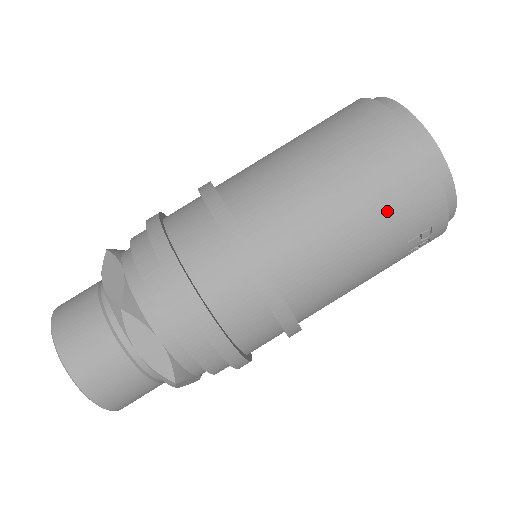
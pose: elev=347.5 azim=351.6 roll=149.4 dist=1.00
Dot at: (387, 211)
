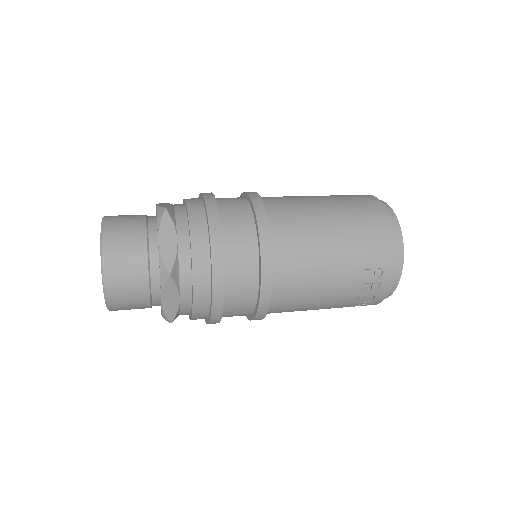
Dot at: (357, 235)
